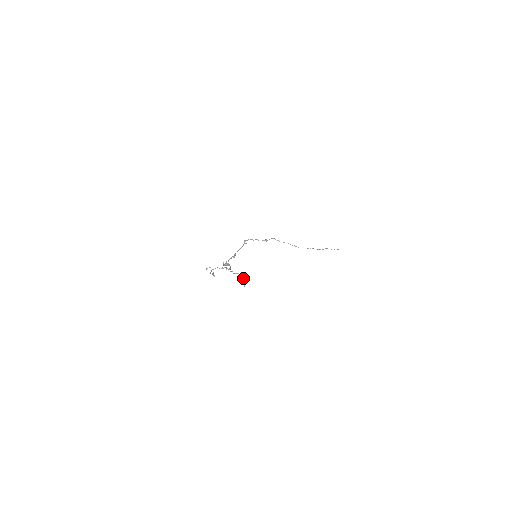
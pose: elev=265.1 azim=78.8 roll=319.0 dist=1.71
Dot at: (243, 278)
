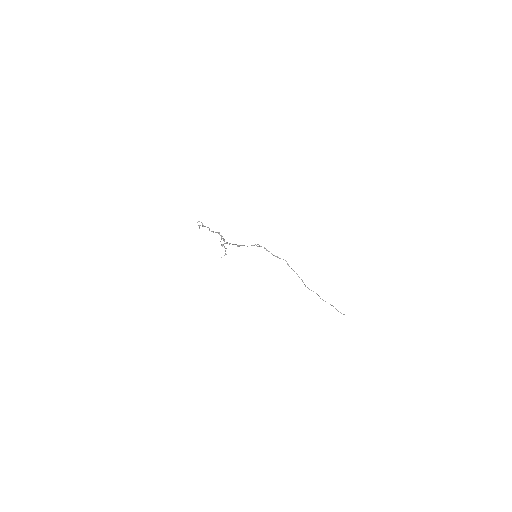
Dot at: occluded
